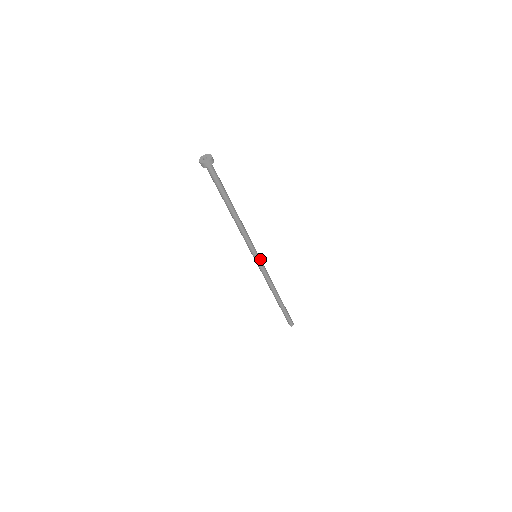
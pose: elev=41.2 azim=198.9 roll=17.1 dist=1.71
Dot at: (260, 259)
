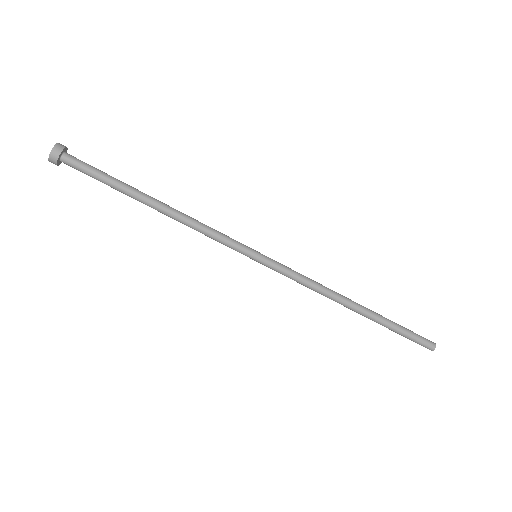
Dot at: (266, 257)
